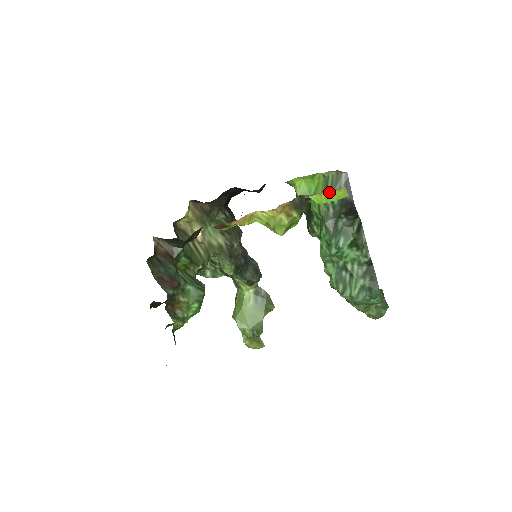
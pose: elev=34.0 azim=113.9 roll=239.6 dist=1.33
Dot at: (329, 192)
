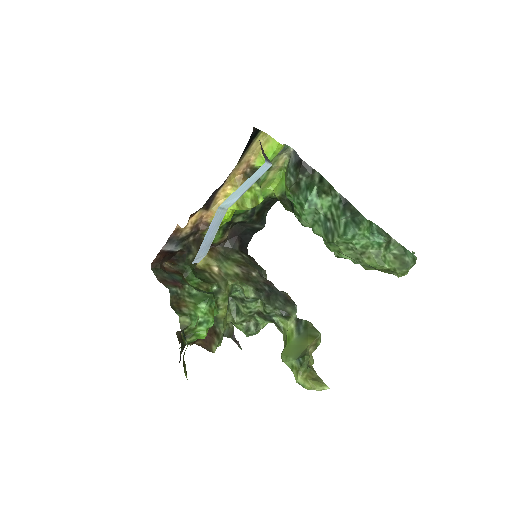
Dot at: (263, 149)
